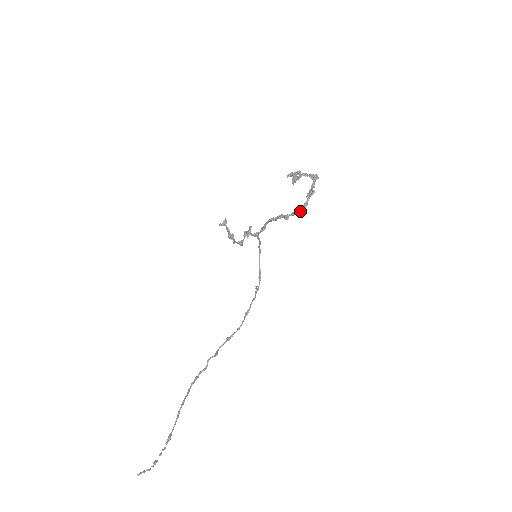
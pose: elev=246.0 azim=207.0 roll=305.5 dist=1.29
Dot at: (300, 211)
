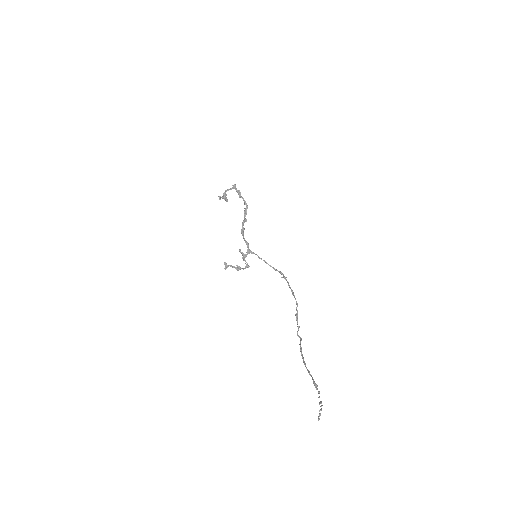
Dot at: (247, 208)
